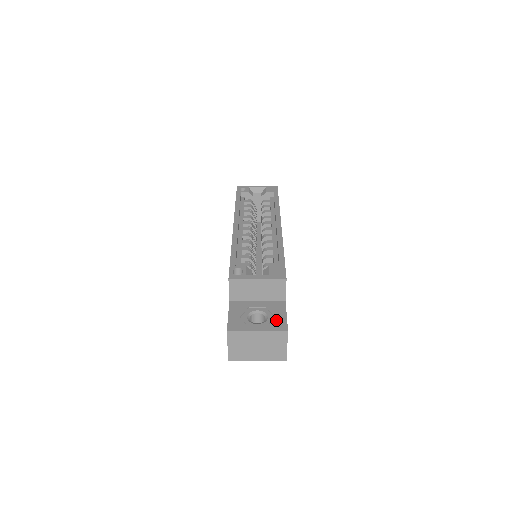
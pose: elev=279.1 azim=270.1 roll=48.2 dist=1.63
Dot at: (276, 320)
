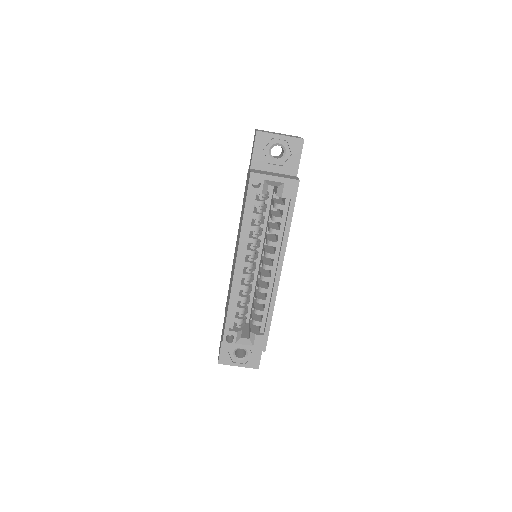
Dot at: (253, 359)
